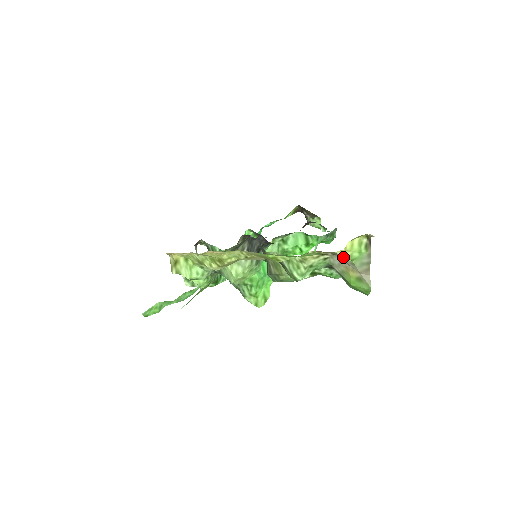
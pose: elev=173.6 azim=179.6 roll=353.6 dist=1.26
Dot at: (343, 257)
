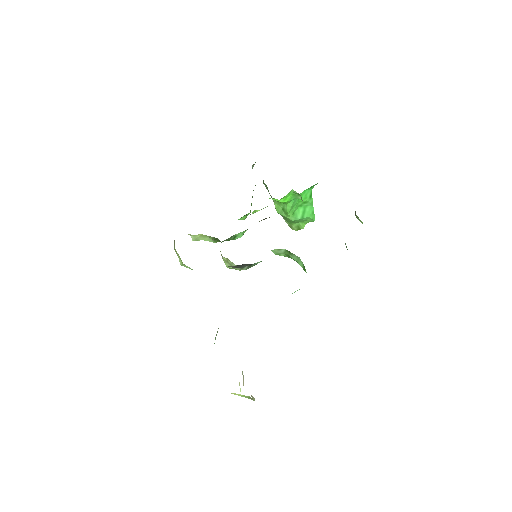
Dot at: occluded
